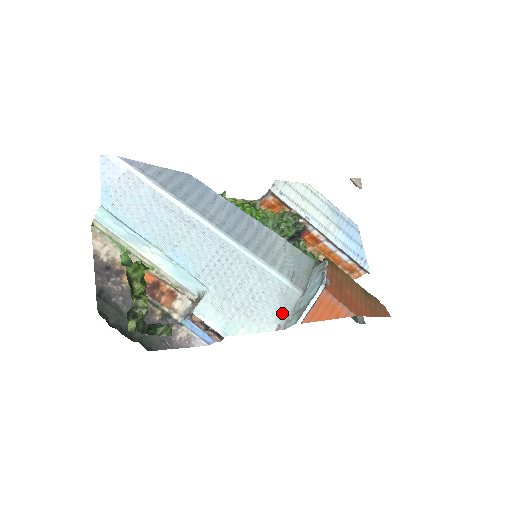
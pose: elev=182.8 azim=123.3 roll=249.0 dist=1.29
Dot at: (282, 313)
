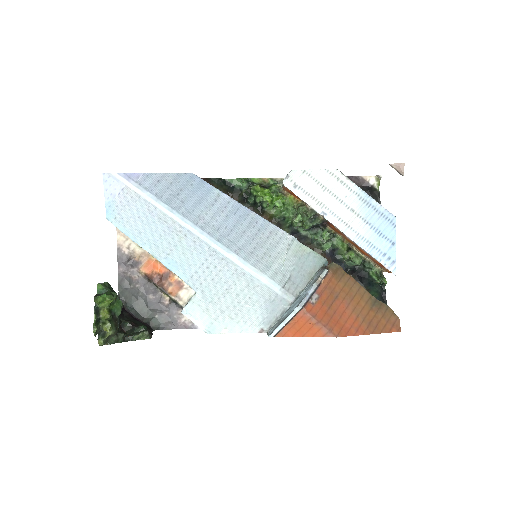
Dot at: (268, 318)
